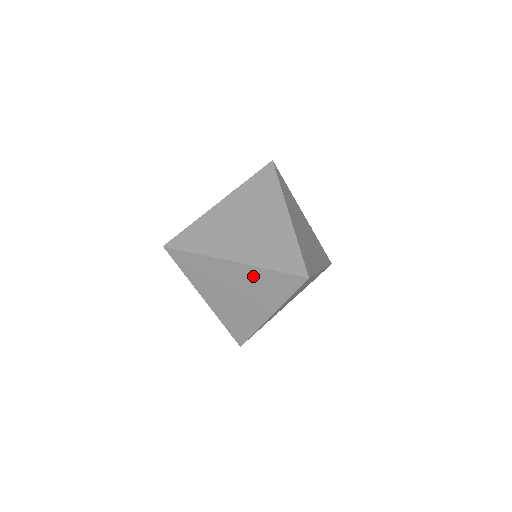
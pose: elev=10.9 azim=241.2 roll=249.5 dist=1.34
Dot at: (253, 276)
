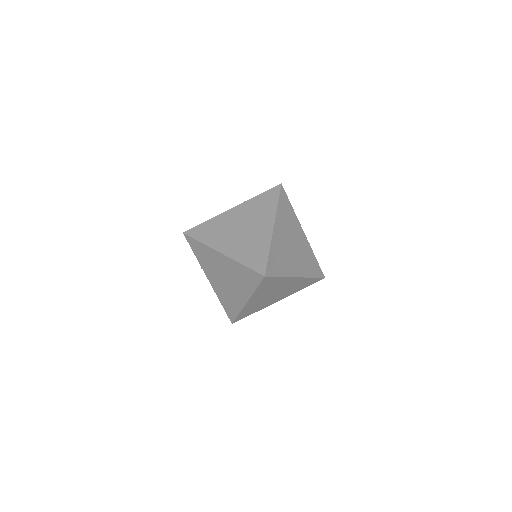
Dot at: (233, 267)
